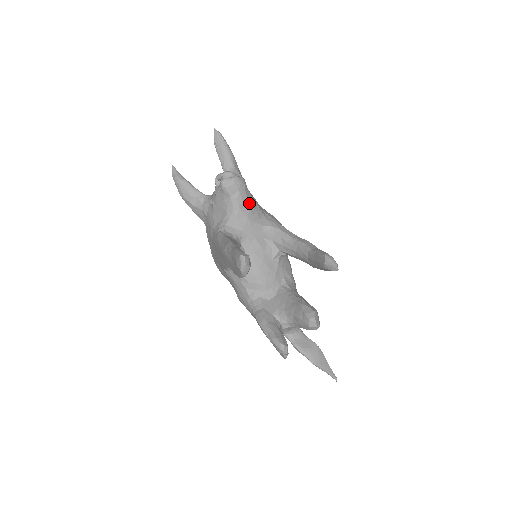
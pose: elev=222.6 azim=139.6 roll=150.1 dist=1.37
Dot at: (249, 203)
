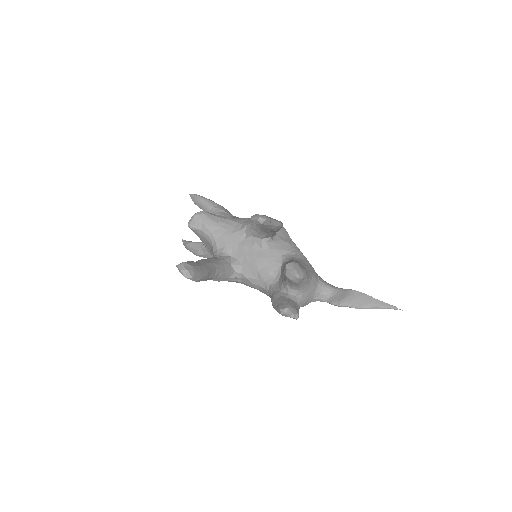
Dot at: (218, 224)
